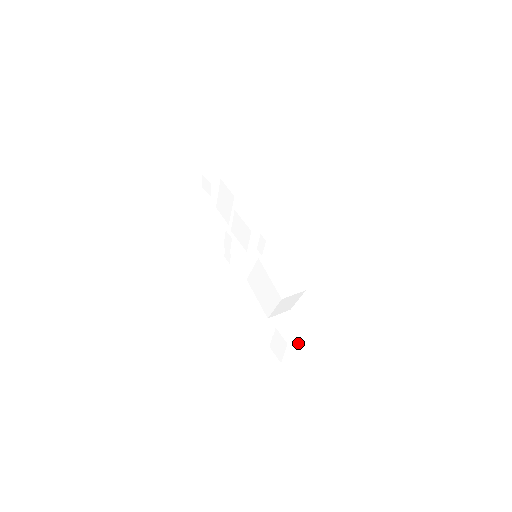
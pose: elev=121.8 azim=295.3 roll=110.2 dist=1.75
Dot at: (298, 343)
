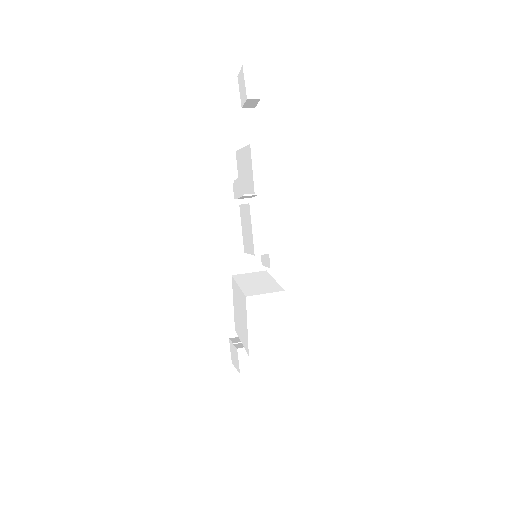
Dot at: occluded
